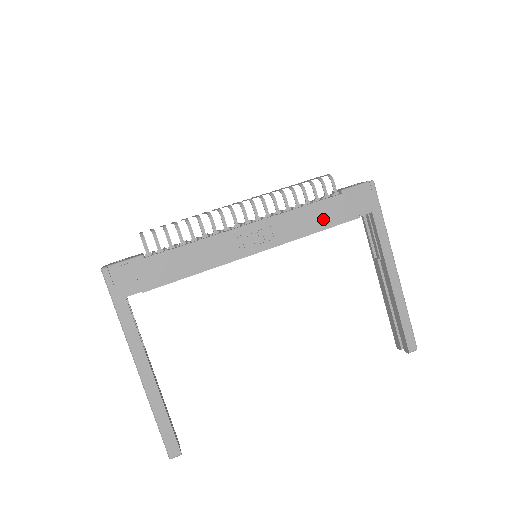
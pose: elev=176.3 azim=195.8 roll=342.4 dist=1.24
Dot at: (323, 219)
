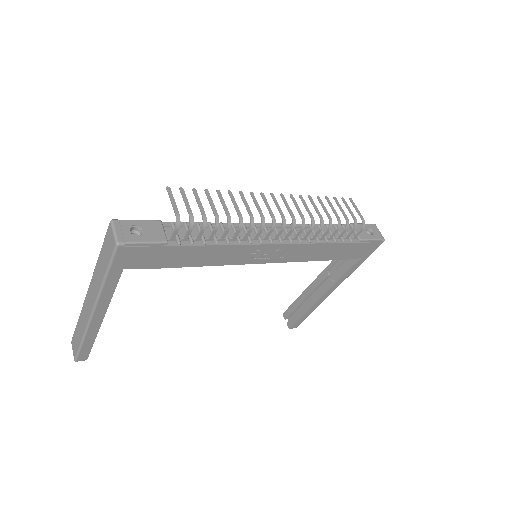
Dot at: (328, 254)
